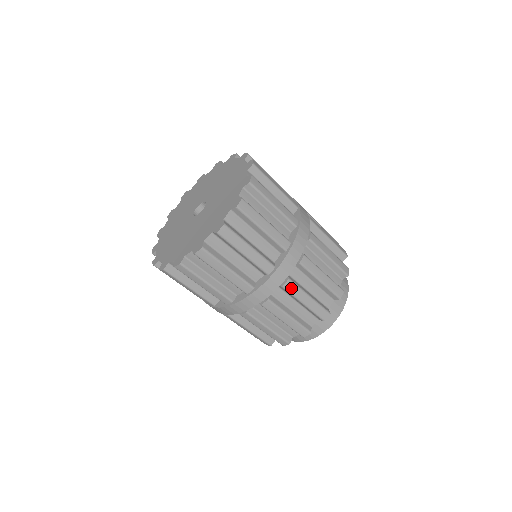
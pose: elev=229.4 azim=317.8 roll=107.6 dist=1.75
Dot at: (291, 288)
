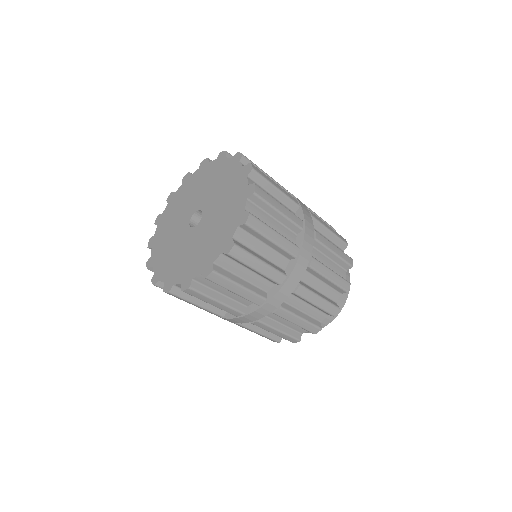
Dot at: (321, 239)
